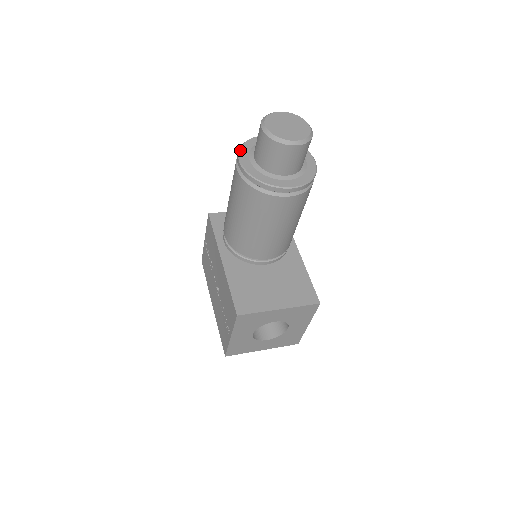
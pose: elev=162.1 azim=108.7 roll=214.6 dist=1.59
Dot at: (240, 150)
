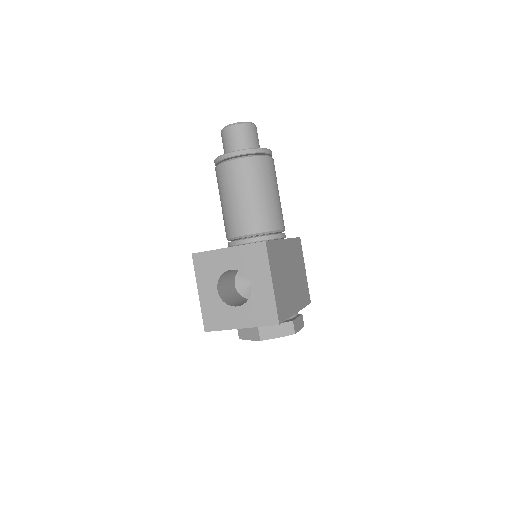
Dot at: occluded
